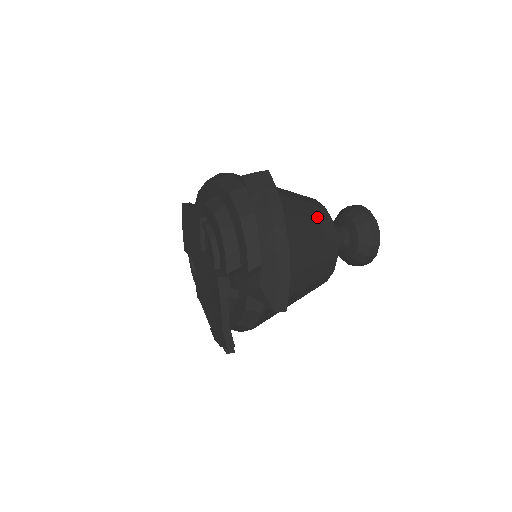
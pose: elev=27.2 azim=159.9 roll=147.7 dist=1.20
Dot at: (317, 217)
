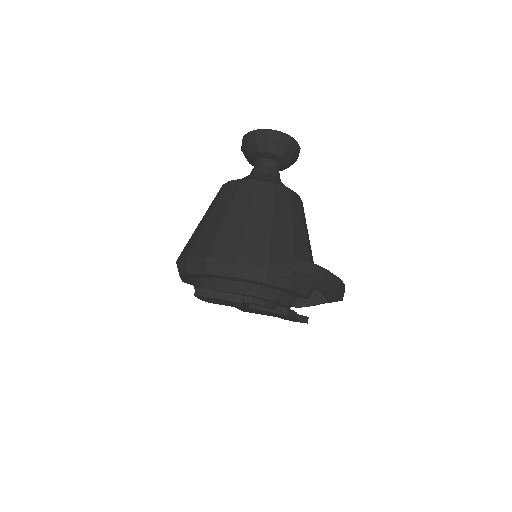
Dot at: (289, 206)
